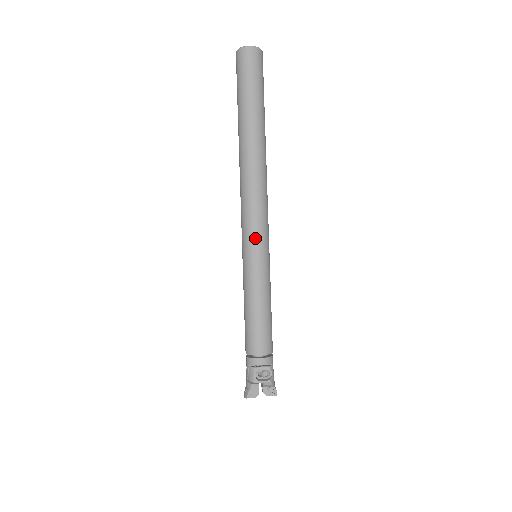
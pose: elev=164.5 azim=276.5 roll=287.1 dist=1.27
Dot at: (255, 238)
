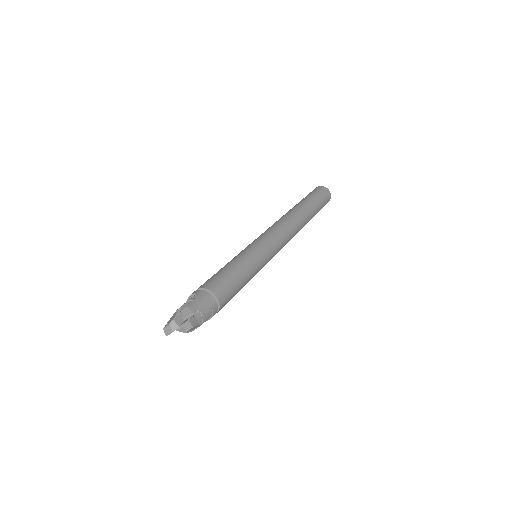
Dot at: occluded
